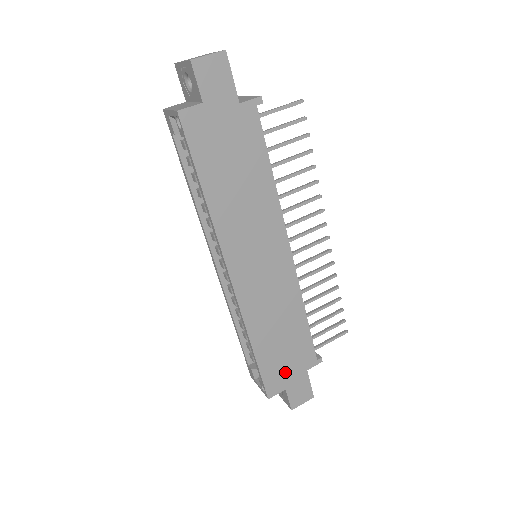
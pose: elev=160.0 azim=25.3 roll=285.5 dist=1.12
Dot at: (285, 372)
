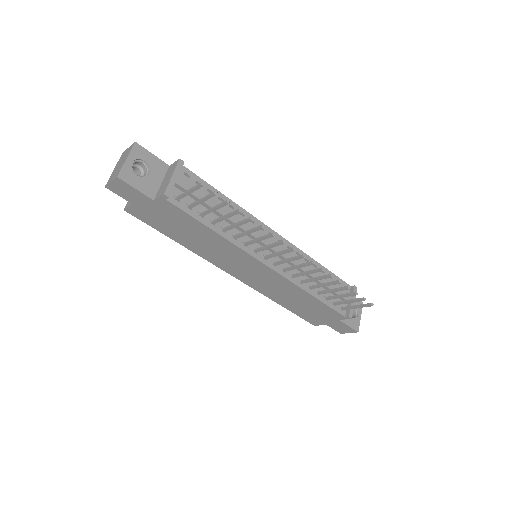
Dot at: (318, 318)
